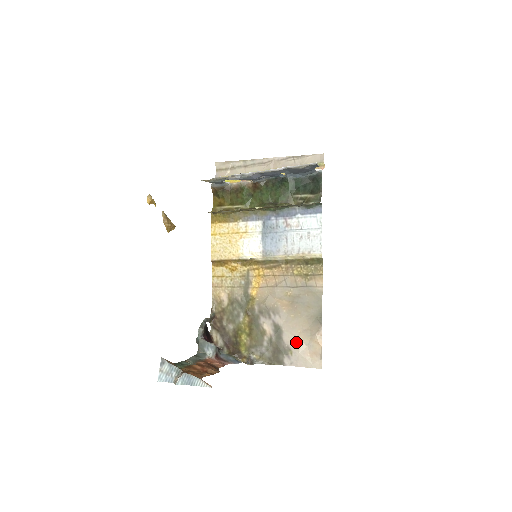
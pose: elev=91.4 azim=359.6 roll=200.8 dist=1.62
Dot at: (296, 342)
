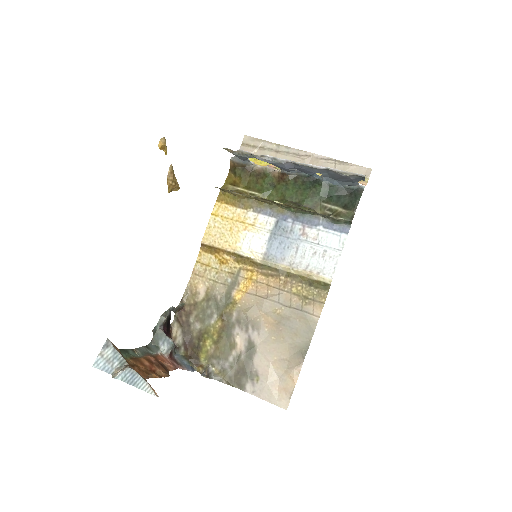
Dot at: (267, 369)
